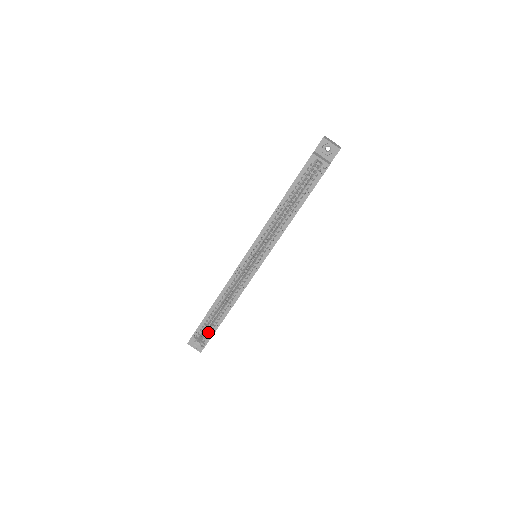
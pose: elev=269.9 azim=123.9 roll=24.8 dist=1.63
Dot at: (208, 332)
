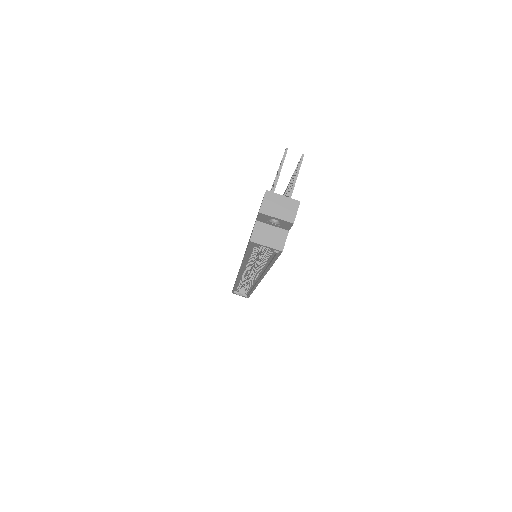
Dot at: (244, 292)
